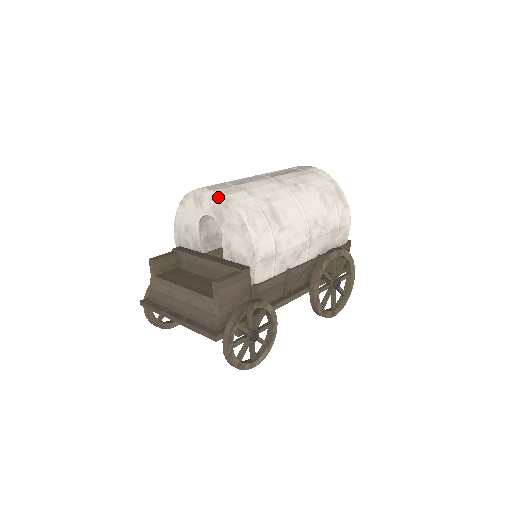
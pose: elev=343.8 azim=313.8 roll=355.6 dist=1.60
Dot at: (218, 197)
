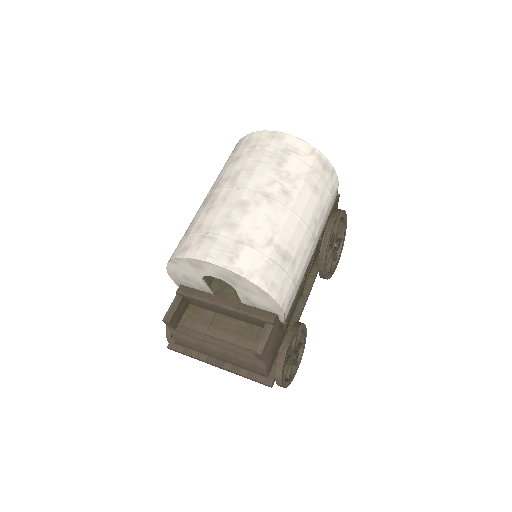
Dot at: (225, 270)
